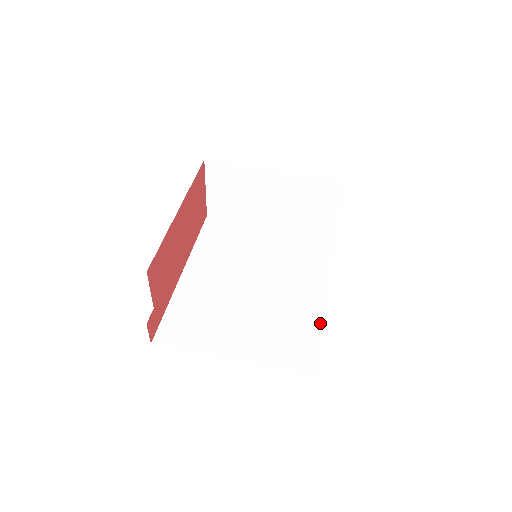
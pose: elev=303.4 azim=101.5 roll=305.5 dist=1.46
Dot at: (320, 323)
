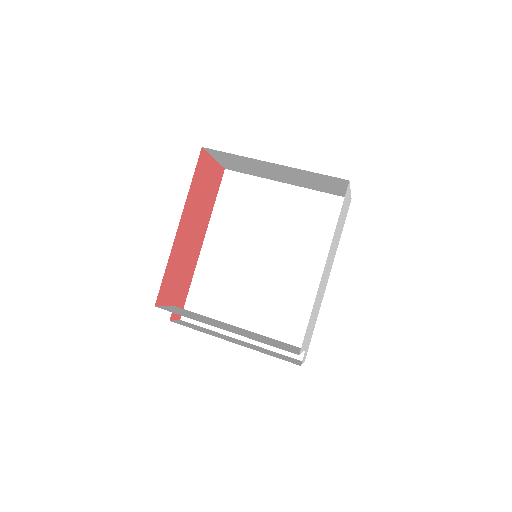
Dot at: occluded
